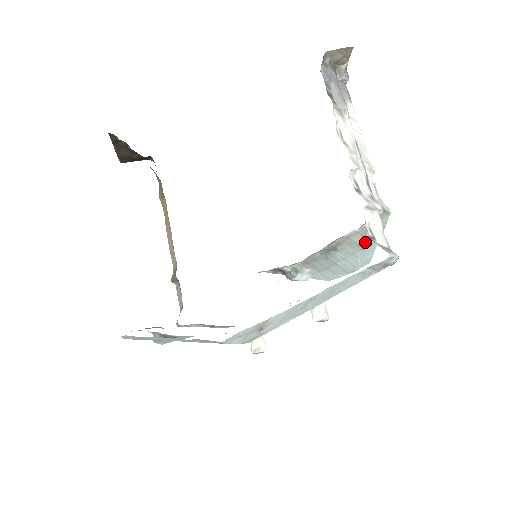
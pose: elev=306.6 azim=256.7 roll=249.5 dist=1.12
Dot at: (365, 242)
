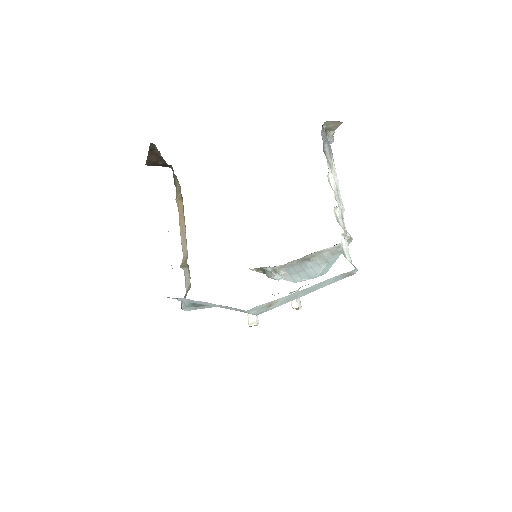
Dot at: (331, 257)
